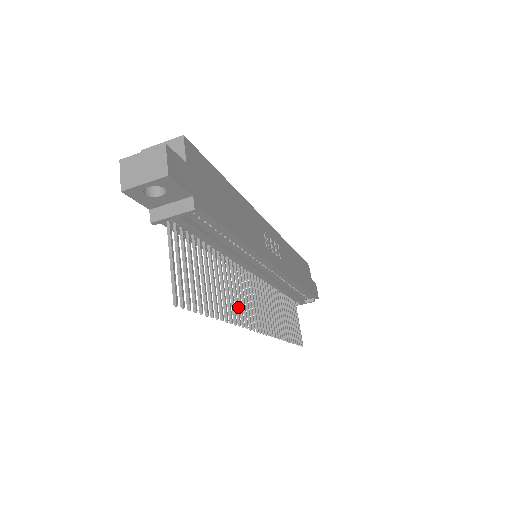
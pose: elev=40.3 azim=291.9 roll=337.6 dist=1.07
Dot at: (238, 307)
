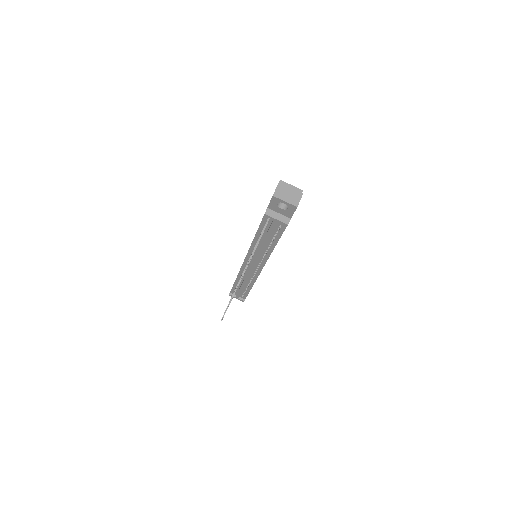
Dot at: occluded
